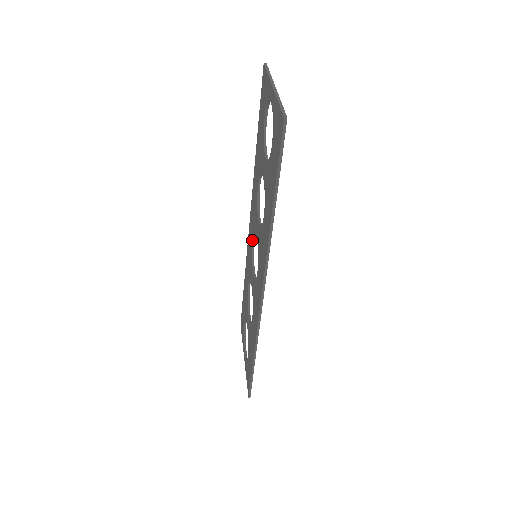
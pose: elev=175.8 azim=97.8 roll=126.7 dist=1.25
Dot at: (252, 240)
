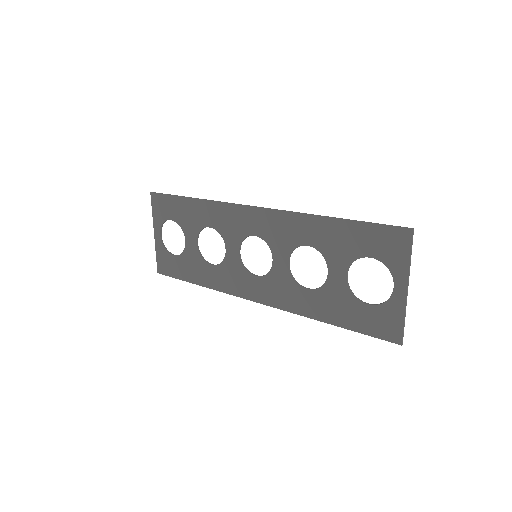
Dot at: (256, 235)
